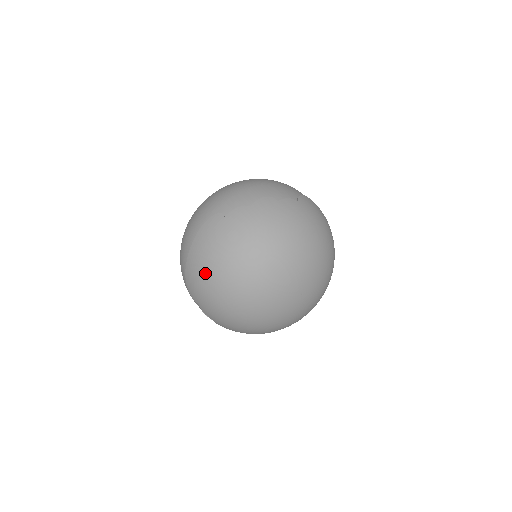
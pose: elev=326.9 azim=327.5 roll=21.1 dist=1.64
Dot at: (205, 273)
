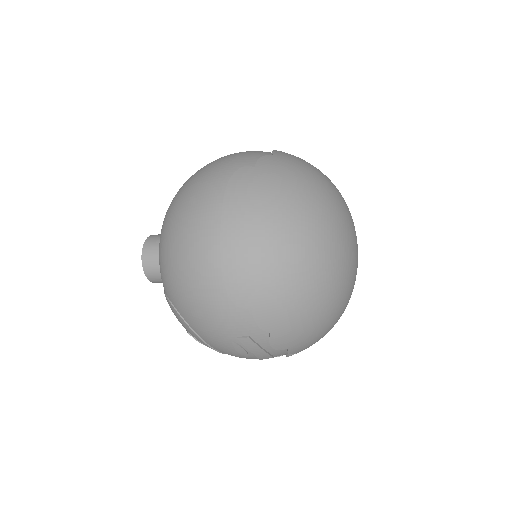
Dot at: (265, 239)
